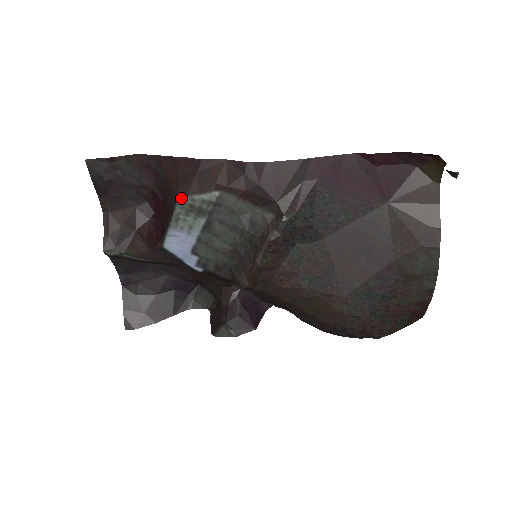
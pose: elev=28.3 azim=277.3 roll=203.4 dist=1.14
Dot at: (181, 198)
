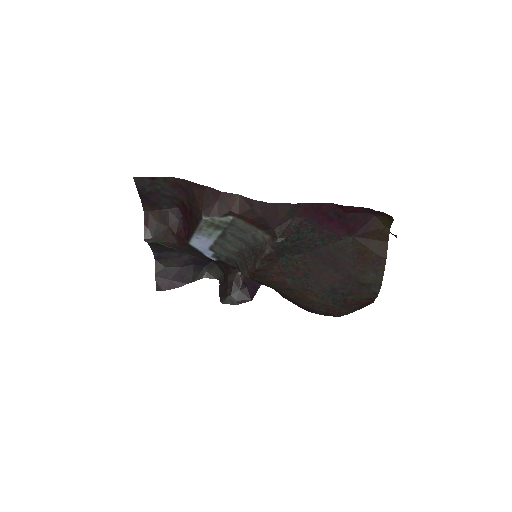
Dot at: (205, 218)
